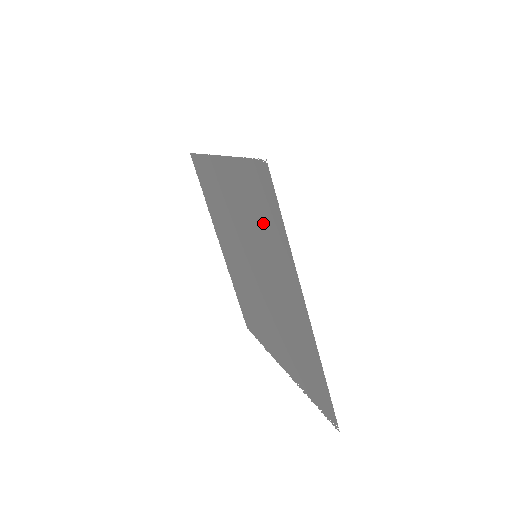
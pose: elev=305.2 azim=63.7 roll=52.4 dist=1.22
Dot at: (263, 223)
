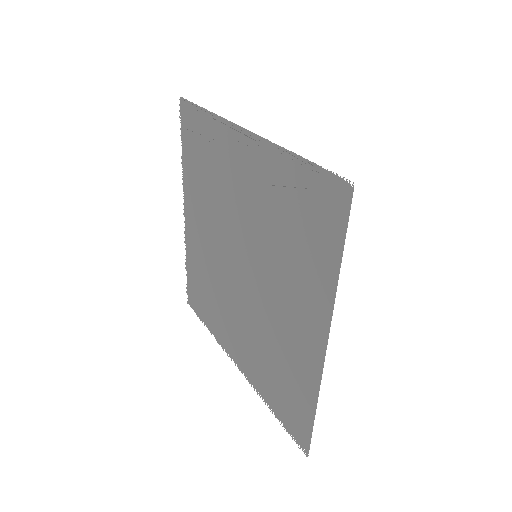
Dot at: (296, 236)
